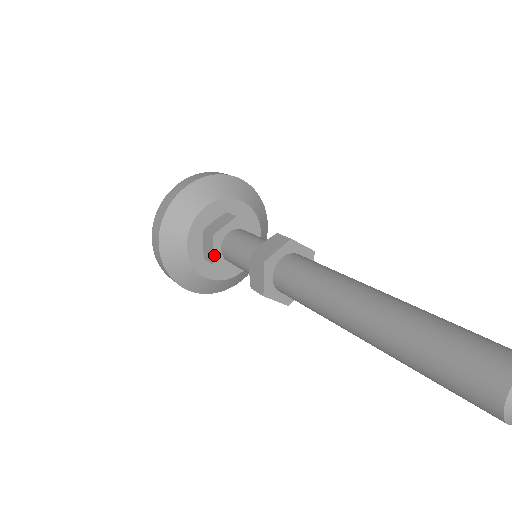
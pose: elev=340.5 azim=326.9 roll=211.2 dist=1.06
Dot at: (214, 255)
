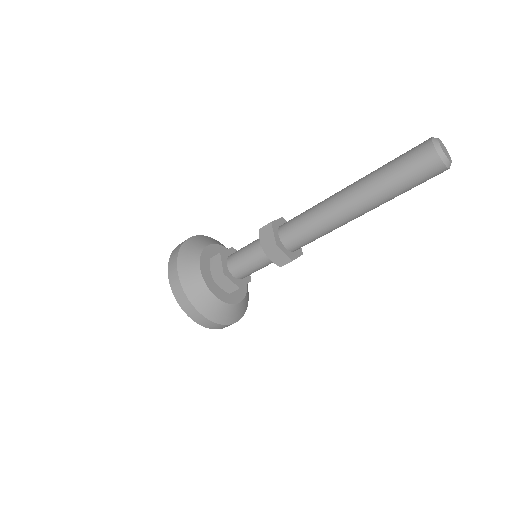
Dot at: (223, 267)
